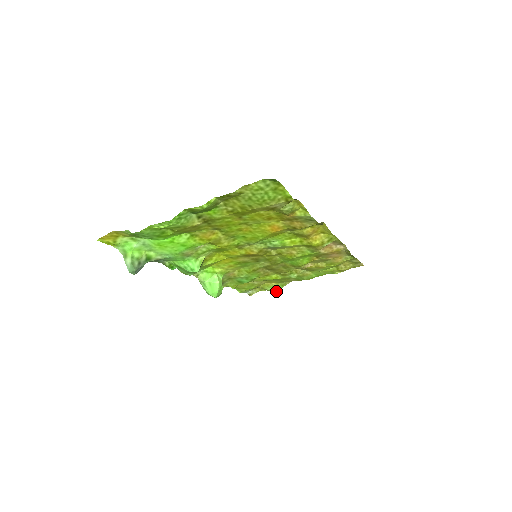
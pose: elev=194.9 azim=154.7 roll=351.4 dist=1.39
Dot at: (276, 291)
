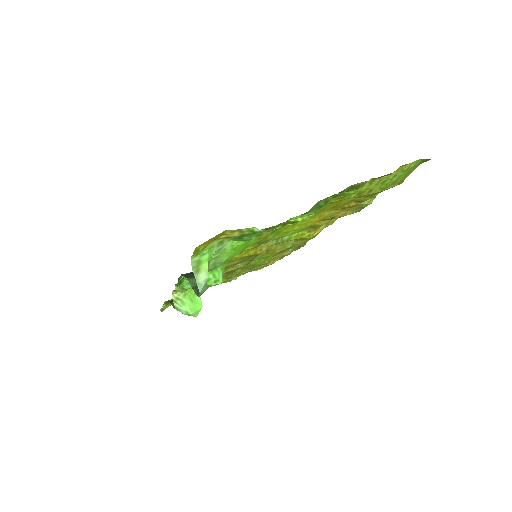
Dot at: occluded
